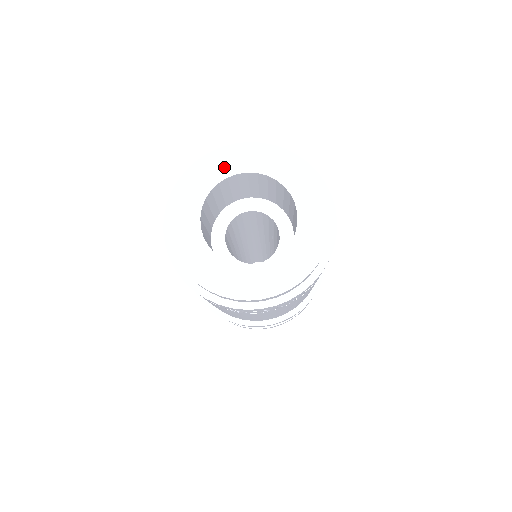
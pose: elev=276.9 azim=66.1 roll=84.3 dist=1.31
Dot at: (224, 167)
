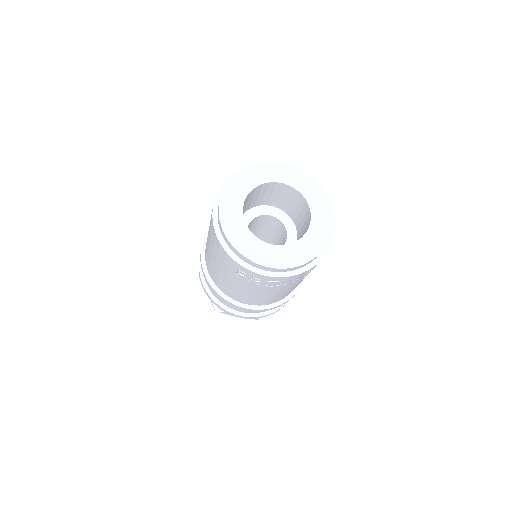
Dot at: (261, 176)
